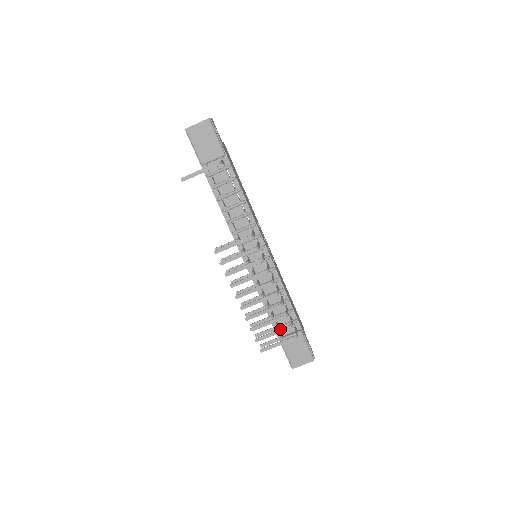
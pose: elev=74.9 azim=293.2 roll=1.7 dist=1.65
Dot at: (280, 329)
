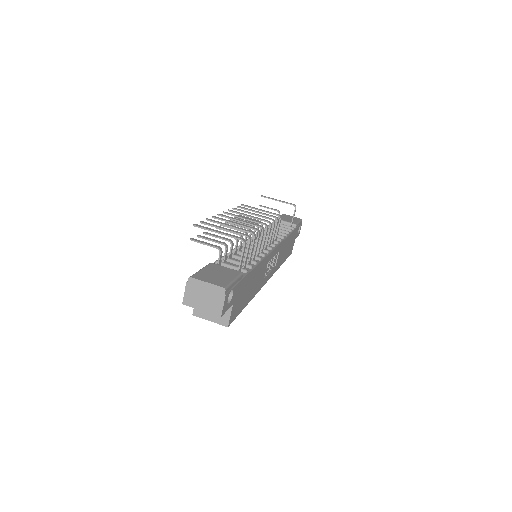
Dot at: (236, 231)
